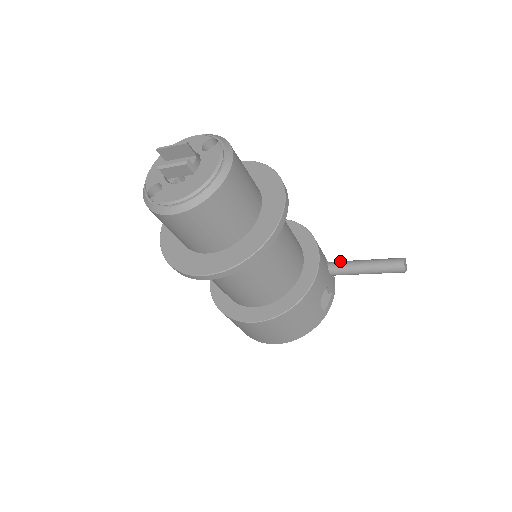
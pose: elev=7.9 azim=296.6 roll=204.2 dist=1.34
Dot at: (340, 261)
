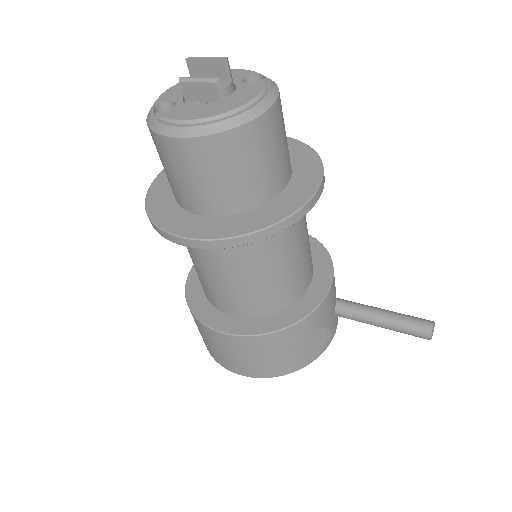
Dot at: occluded
